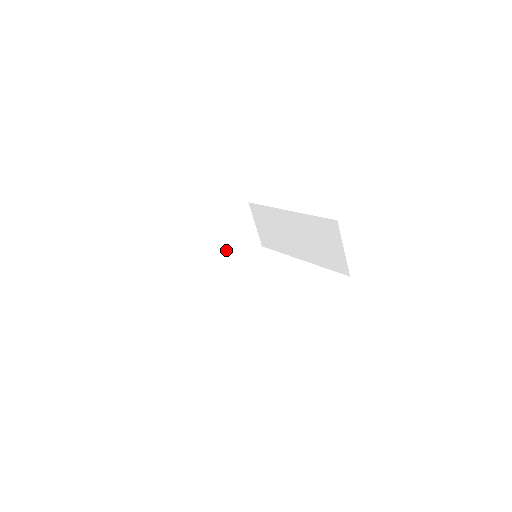
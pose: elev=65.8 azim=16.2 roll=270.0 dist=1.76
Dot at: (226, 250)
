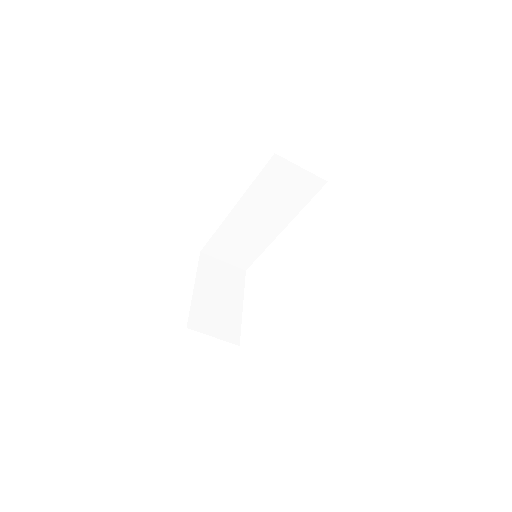
Dot at: (229, 298)
